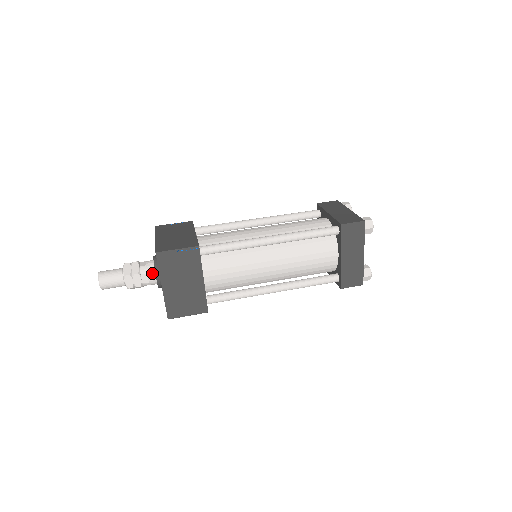
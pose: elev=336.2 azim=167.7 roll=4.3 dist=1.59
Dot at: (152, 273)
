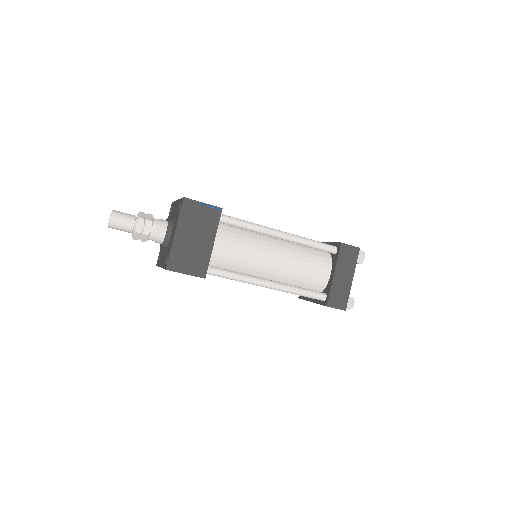
Dot at: (164, 227)
